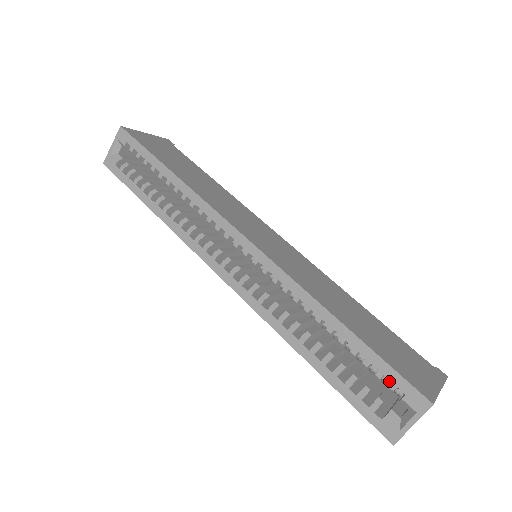
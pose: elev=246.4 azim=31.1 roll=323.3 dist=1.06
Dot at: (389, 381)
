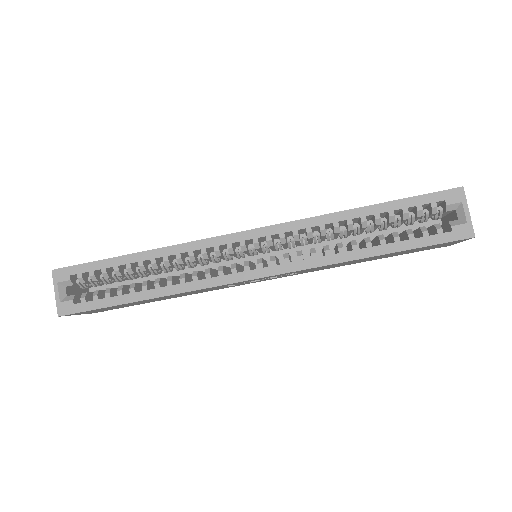
Dot at: (427, 210)
